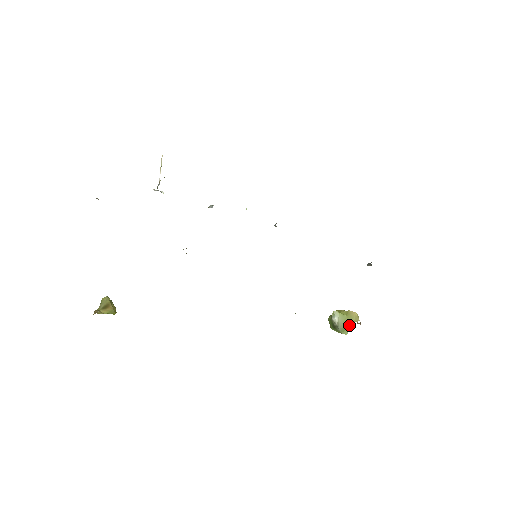
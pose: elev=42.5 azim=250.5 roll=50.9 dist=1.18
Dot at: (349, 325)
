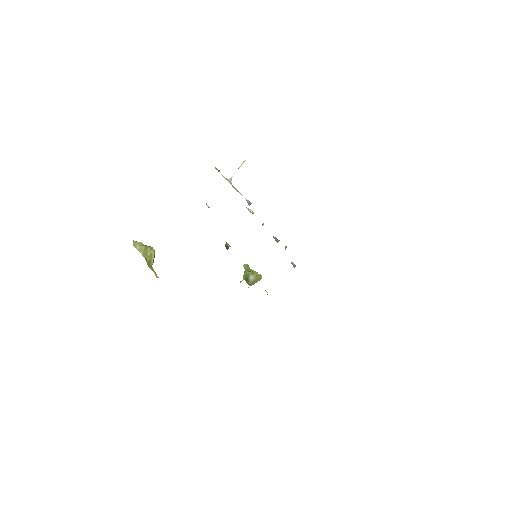
Dot at: occluded
